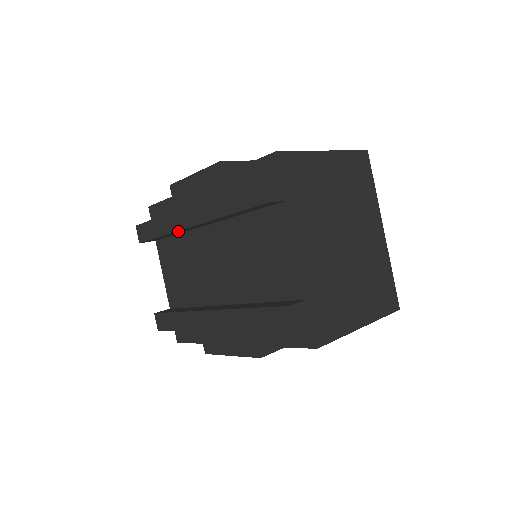
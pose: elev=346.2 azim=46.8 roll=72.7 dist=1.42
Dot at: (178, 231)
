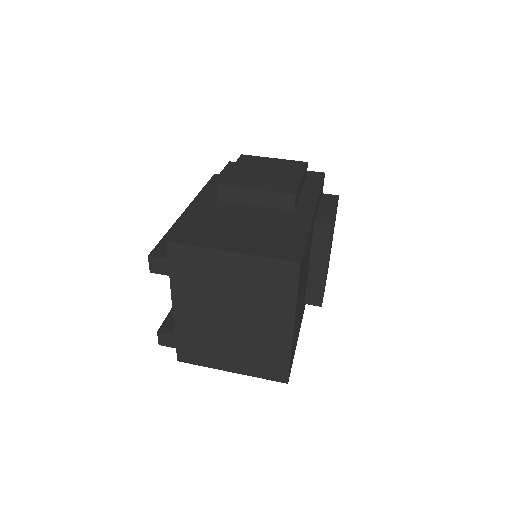
Dot at: occluded
